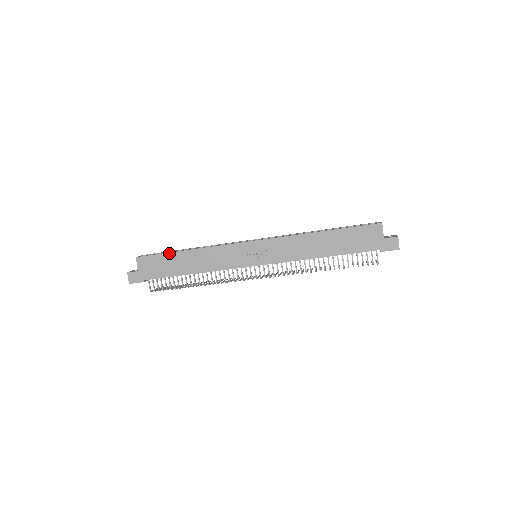
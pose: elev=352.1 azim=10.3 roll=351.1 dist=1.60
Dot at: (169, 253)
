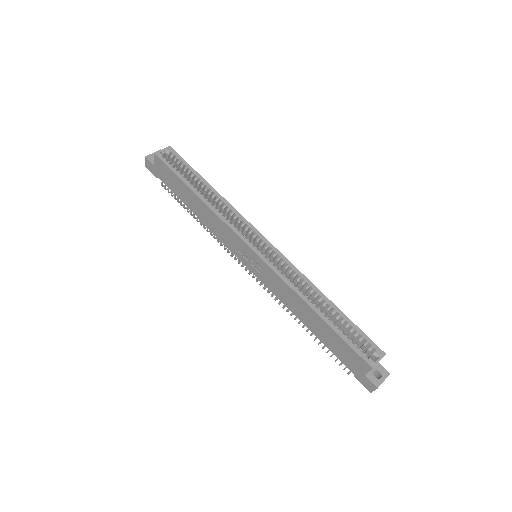
Dot at: (182, 181)
